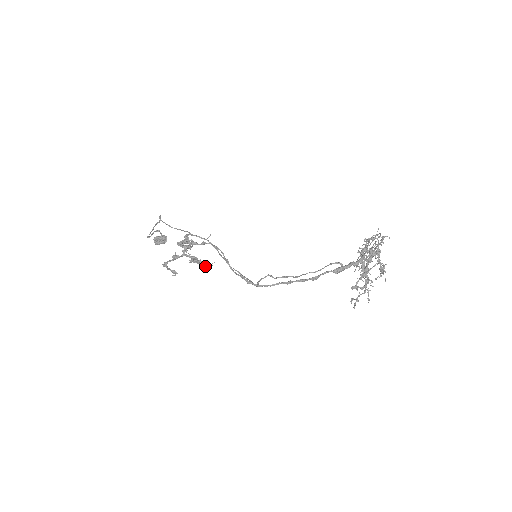
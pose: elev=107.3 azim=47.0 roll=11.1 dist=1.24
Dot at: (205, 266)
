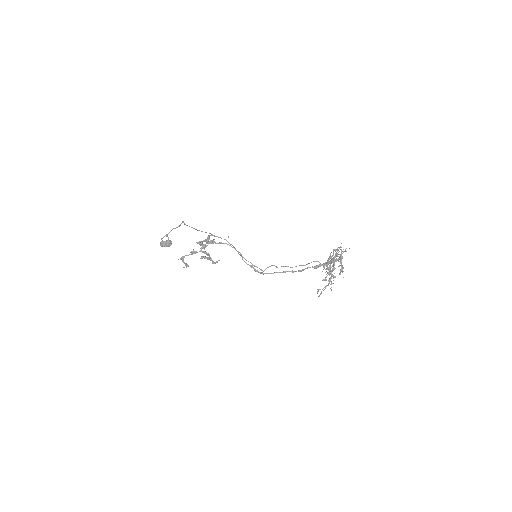
Dot at: (212, 262)
